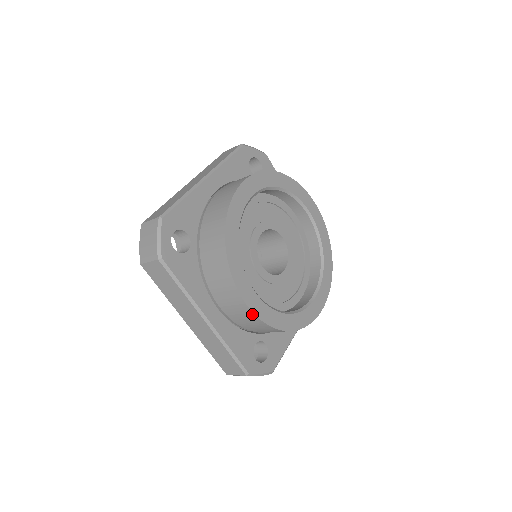
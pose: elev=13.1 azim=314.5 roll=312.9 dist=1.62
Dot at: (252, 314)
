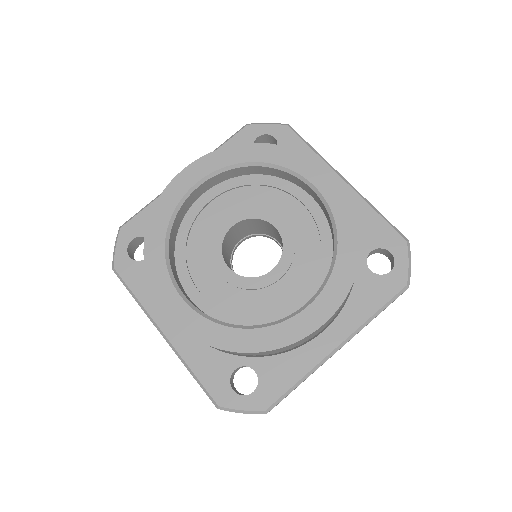
Dot at: (178, 326)
